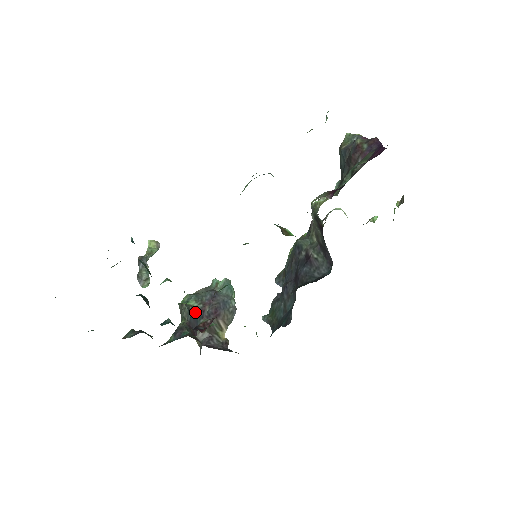
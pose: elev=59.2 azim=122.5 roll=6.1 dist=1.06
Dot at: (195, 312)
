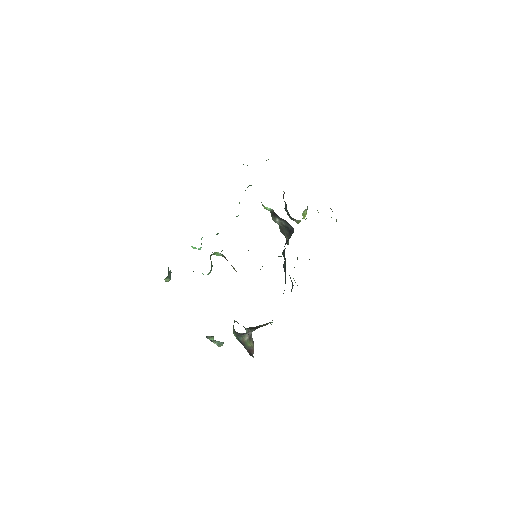
Dot at: occluded
